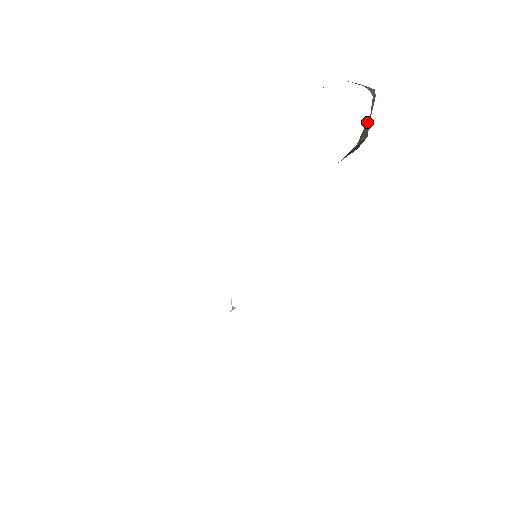
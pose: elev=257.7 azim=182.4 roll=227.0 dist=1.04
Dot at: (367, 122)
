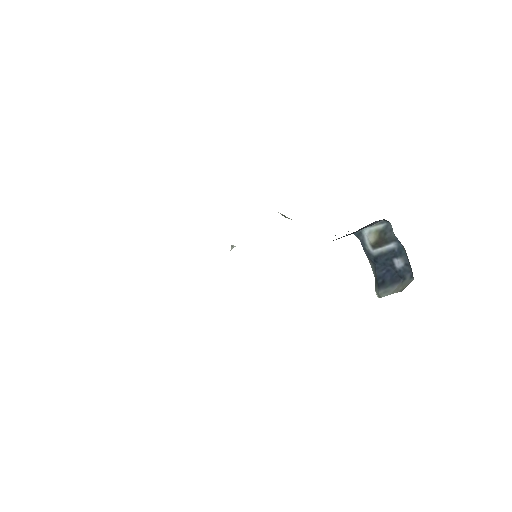
Dot at: occluded
